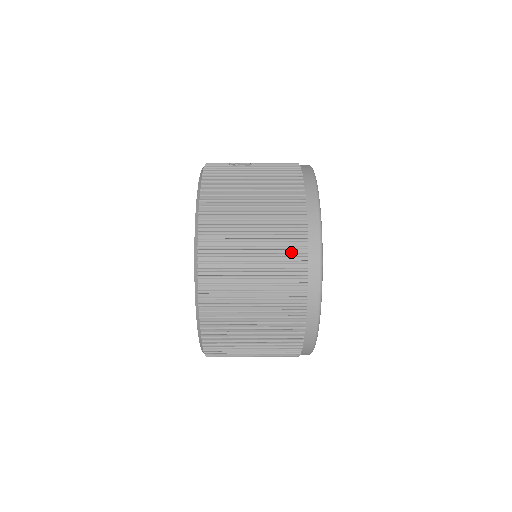
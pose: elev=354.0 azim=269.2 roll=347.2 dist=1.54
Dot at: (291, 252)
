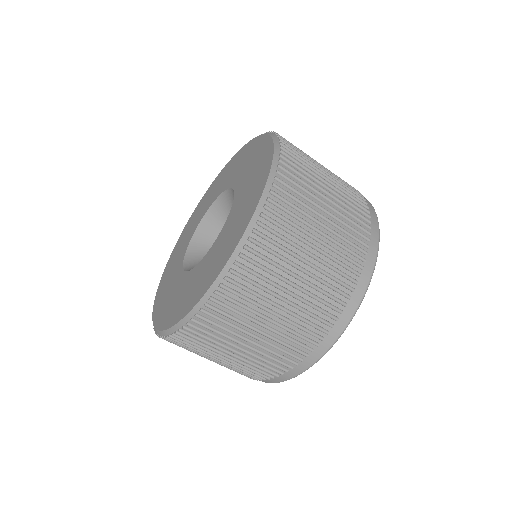
Dot at: occluded
